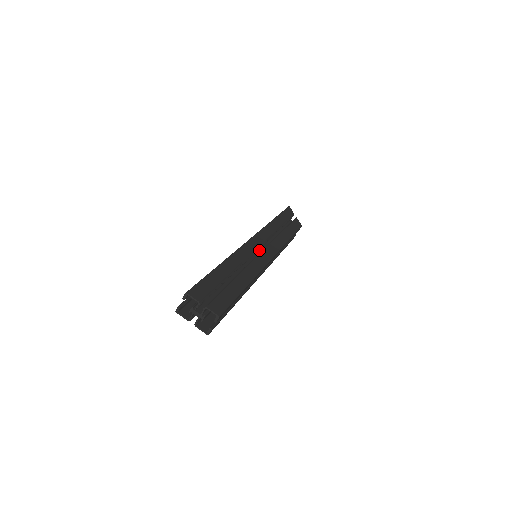
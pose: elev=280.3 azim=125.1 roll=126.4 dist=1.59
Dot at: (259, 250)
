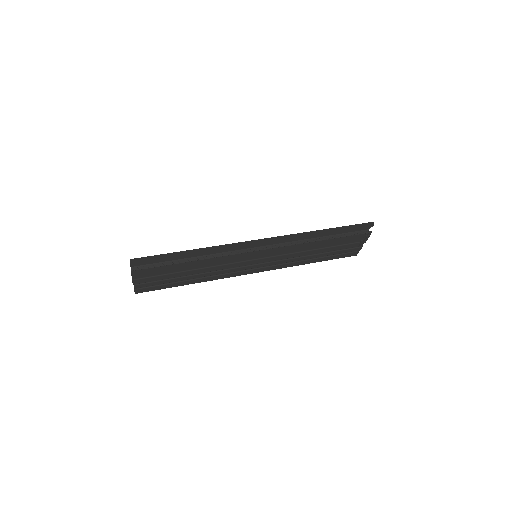
Dot at: occluded
